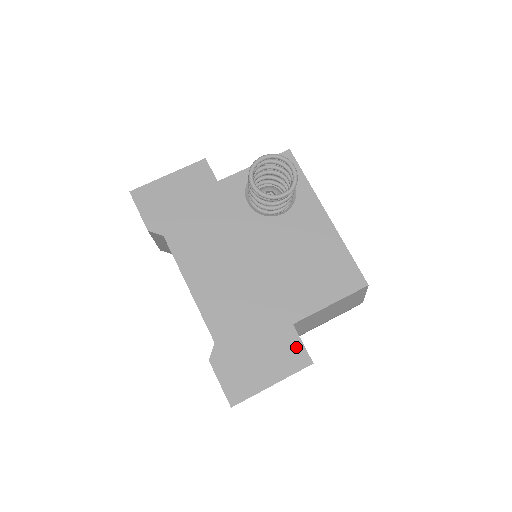
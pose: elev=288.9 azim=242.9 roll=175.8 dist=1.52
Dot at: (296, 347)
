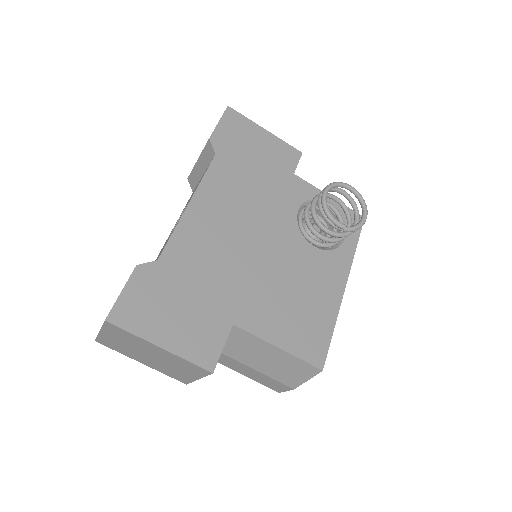
Dot at: (215, 343)
